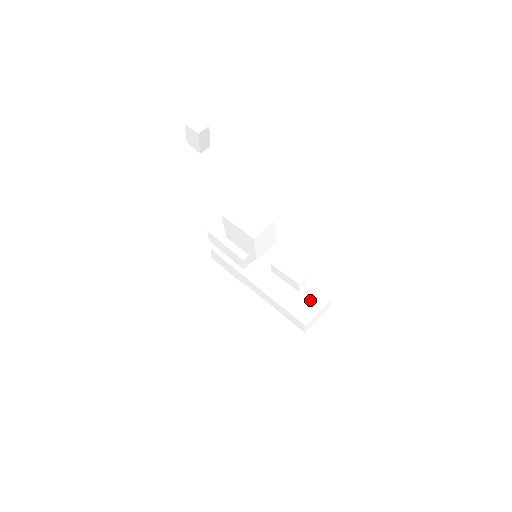
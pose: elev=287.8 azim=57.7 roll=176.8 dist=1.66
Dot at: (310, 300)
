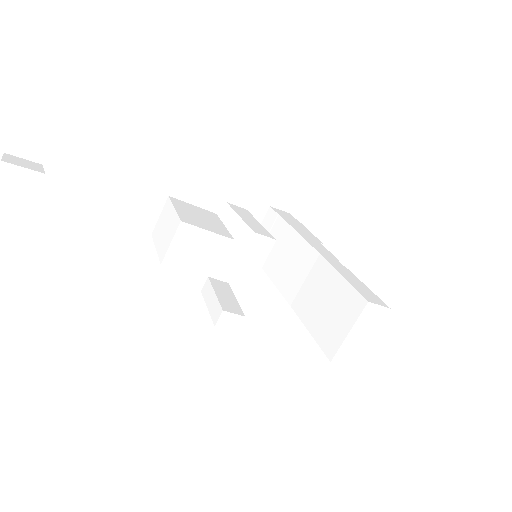
Dot at: (339, 309)
